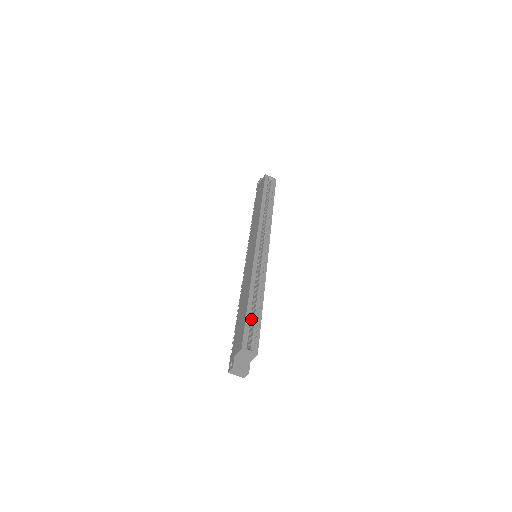
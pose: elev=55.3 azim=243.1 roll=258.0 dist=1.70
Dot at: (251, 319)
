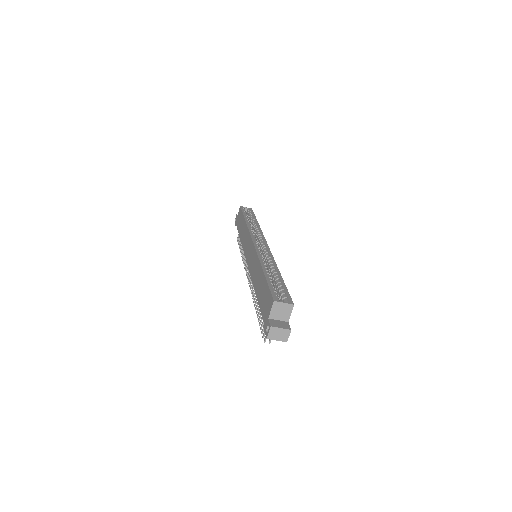
Dot at: occluded
